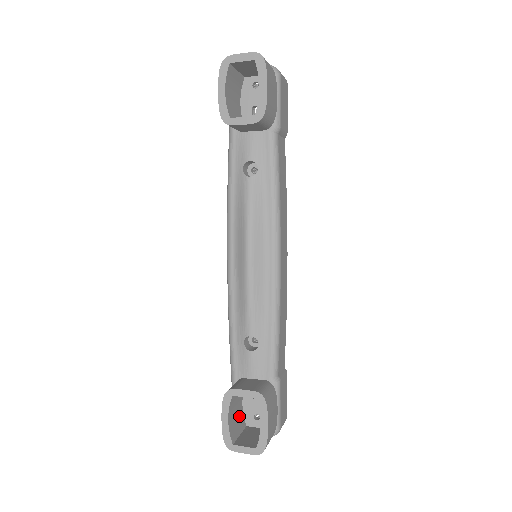
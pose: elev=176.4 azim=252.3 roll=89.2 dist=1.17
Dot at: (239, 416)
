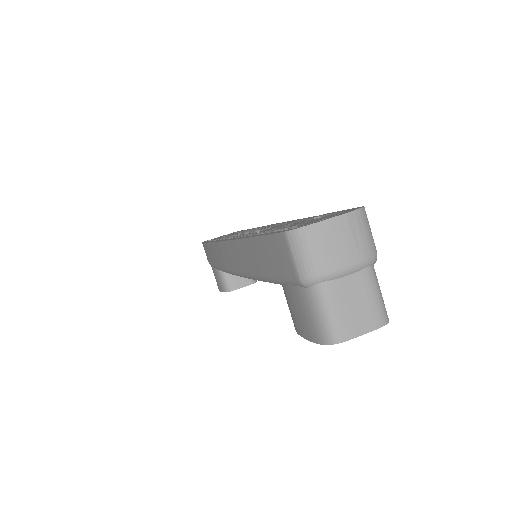
Dot at: occluded
